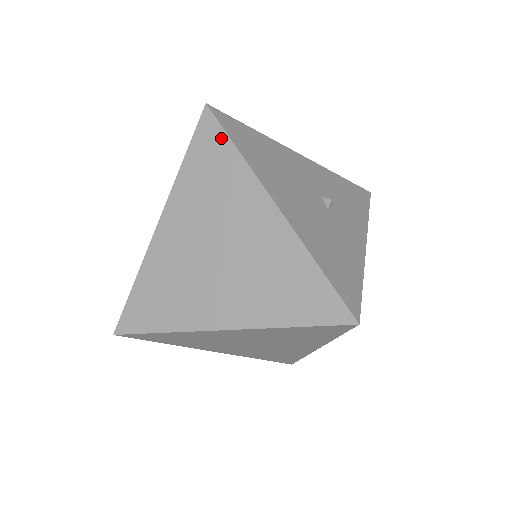
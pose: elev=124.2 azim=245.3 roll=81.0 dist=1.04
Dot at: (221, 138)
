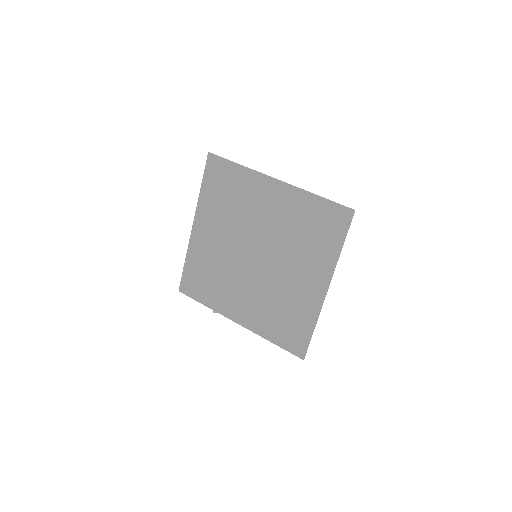
Dot at: (225, 162)
